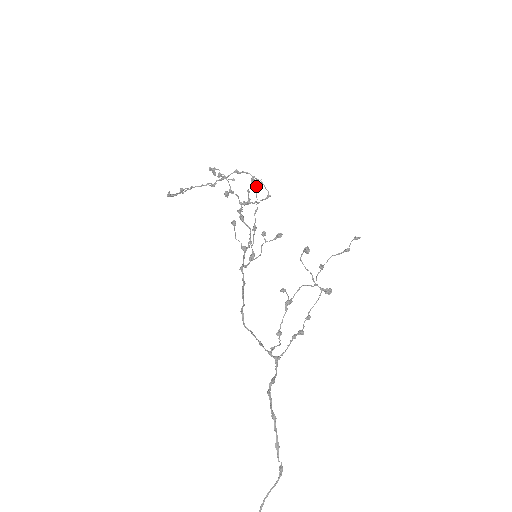
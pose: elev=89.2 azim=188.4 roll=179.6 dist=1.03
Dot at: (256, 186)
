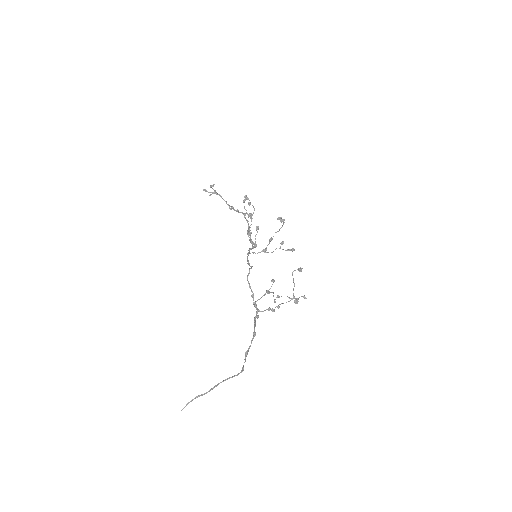
Dot at: (284, 220)
